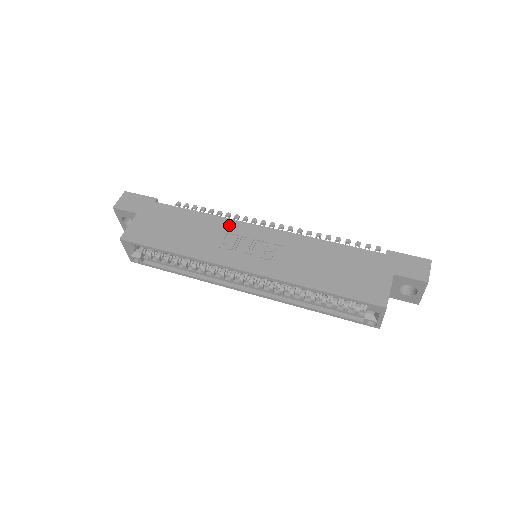
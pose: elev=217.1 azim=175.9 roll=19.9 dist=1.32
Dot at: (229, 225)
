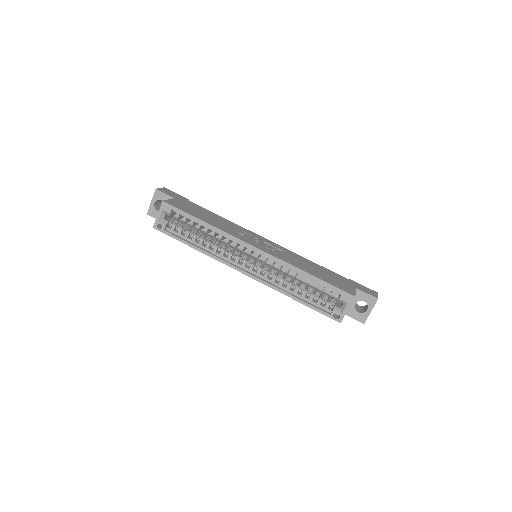
Dot at: (243, 229)
